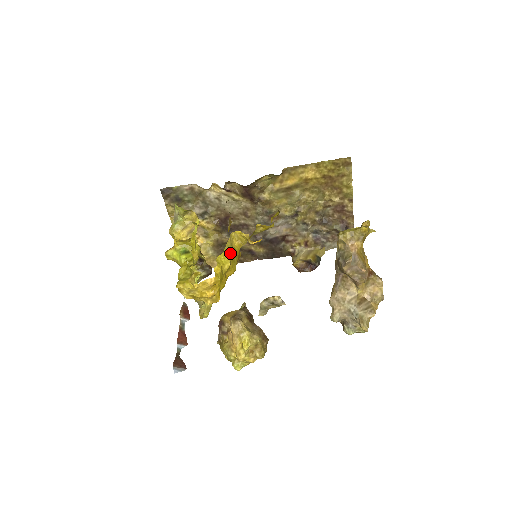
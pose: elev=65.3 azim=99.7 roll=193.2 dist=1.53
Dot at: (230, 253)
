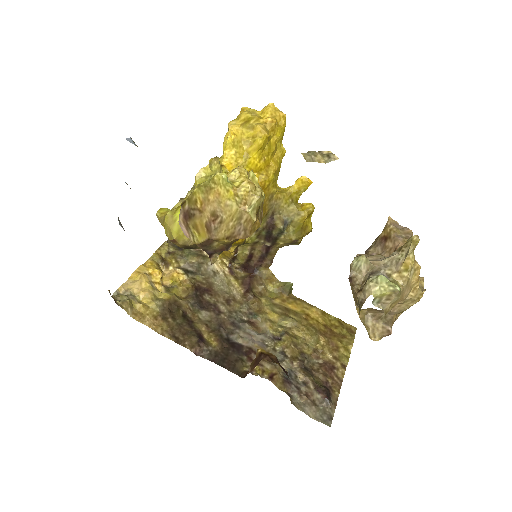
Dot at: occluded
